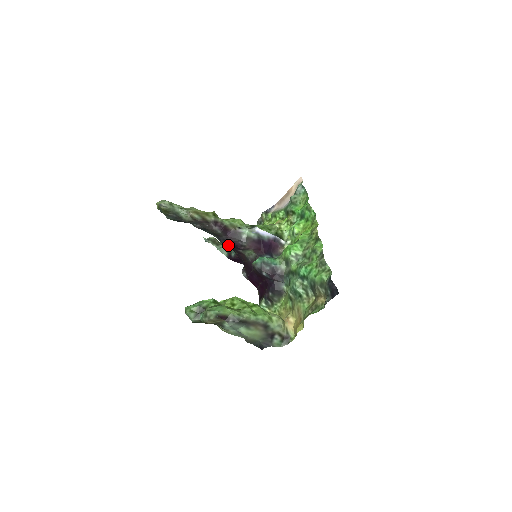
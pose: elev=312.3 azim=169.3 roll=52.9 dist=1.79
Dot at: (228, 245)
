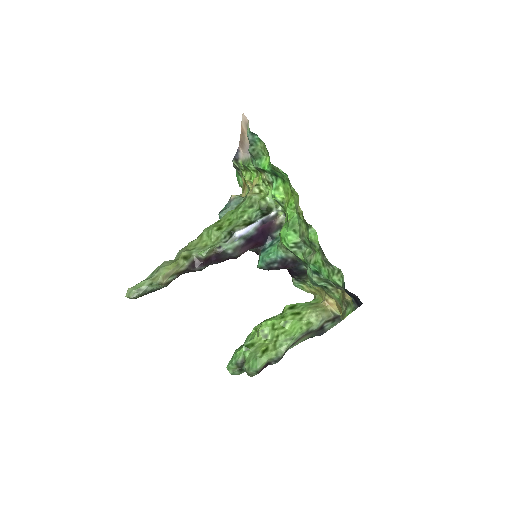
Dot at: occluded
